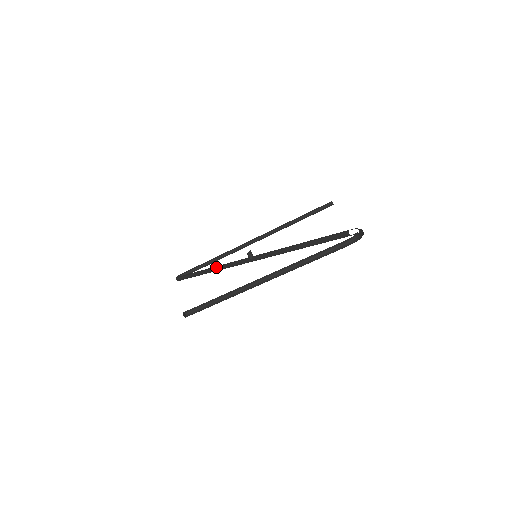
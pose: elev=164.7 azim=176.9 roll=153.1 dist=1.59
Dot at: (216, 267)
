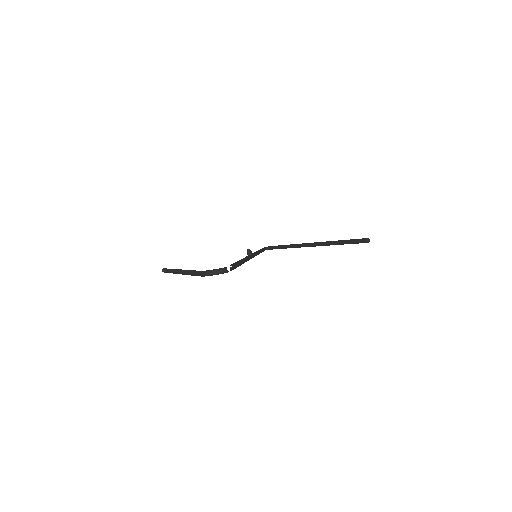
Dot at: occluded
